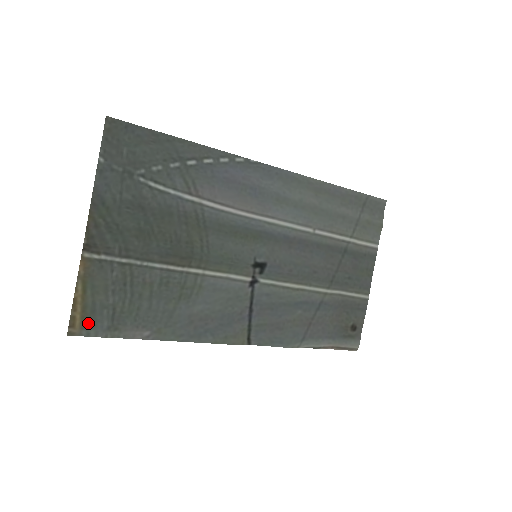
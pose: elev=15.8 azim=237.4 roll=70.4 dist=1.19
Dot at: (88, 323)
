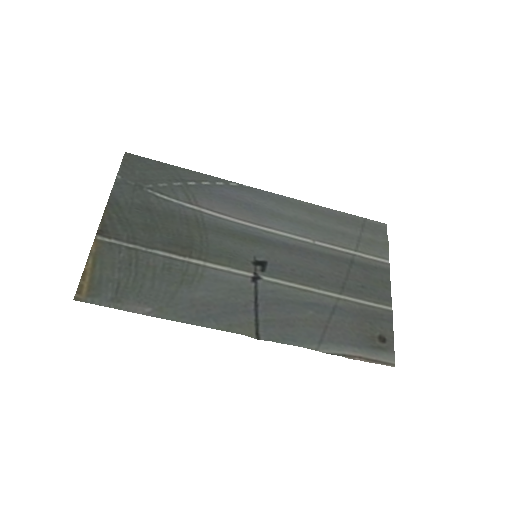
Dot at: (94, 292)
